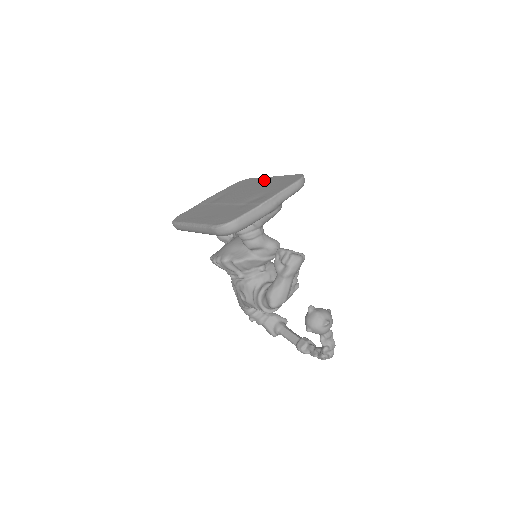
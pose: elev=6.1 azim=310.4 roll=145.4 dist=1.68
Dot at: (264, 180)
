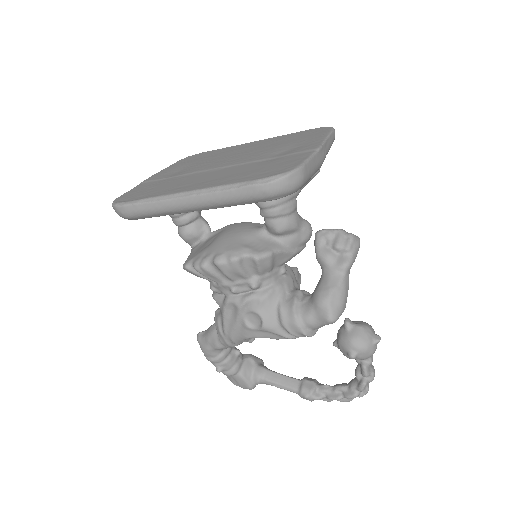
Dot at: (248, 144)
